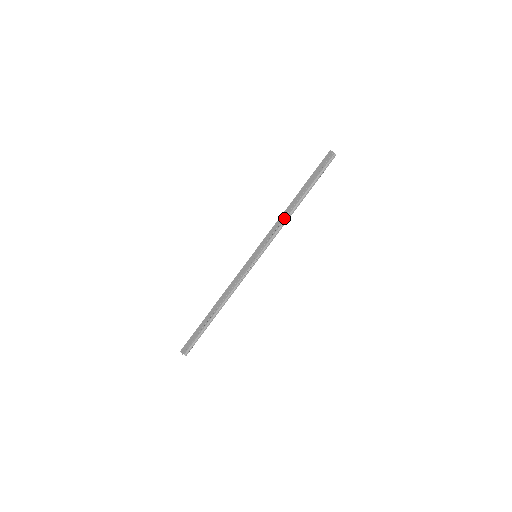
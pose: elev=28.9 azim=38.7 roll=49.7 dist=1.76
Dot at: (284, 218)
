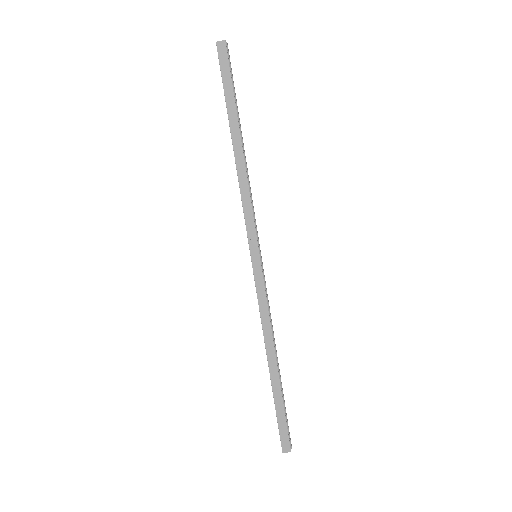
Dot at: (245, 178)
